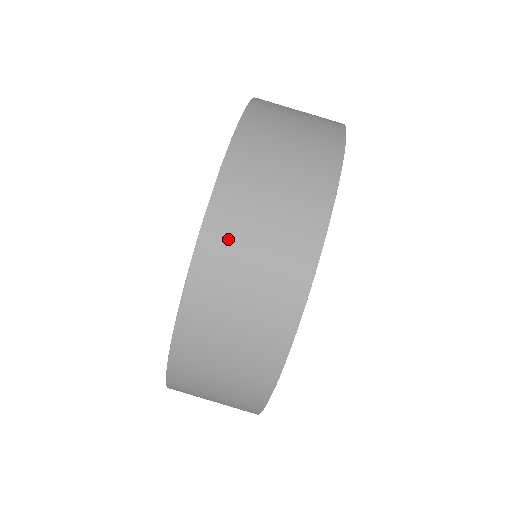
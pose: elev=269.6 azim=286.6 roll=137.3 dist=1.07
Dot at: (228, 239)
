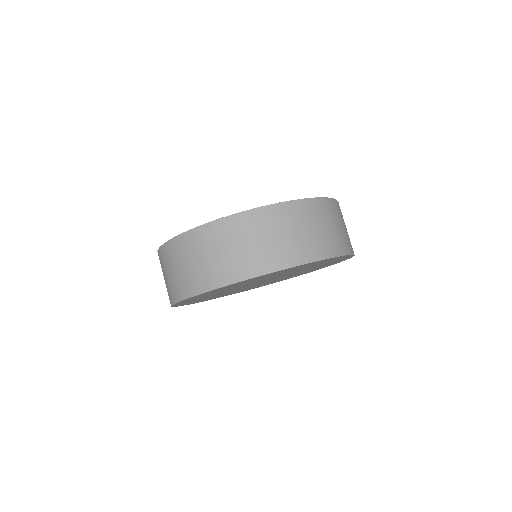
Dot at: (194, 244)
